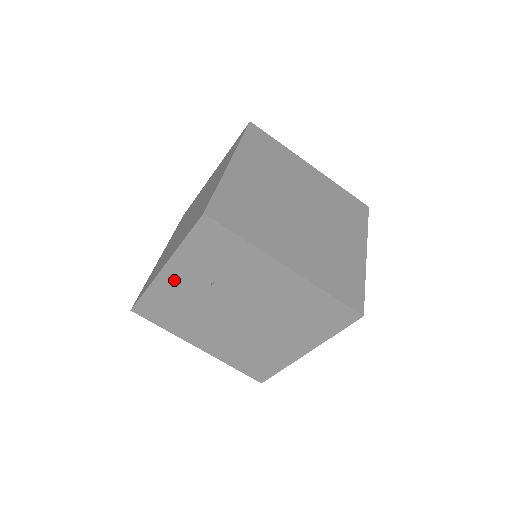
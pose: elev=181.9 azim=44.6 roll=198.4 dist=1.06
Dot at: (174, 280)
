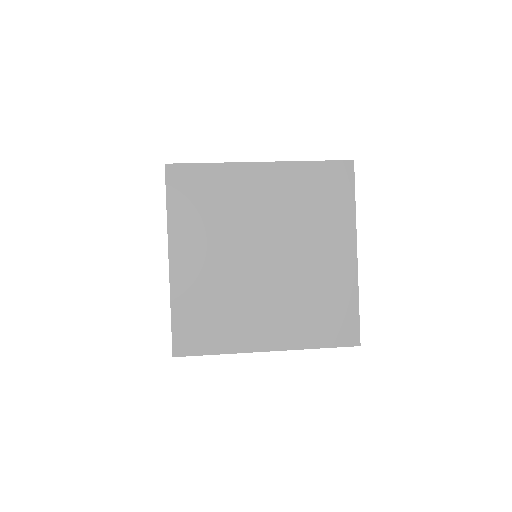
Dot at: occluded
